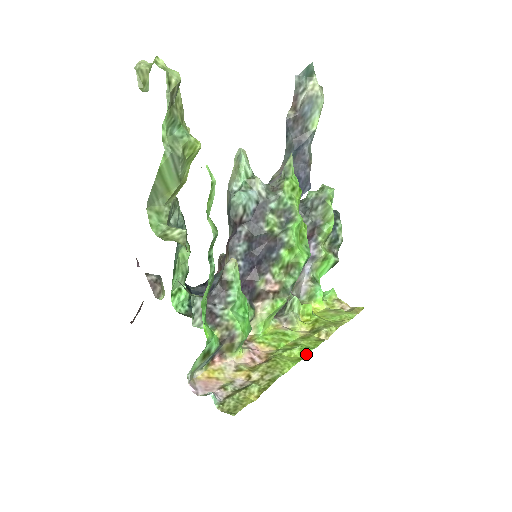
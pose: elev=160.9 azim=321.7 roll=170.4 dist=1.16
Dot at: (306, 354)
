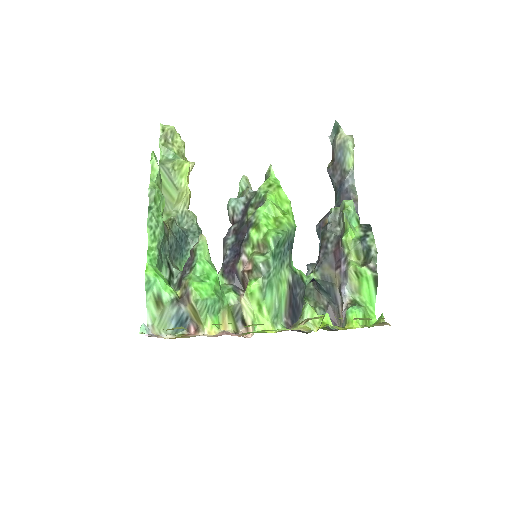
Dot at: occluded
